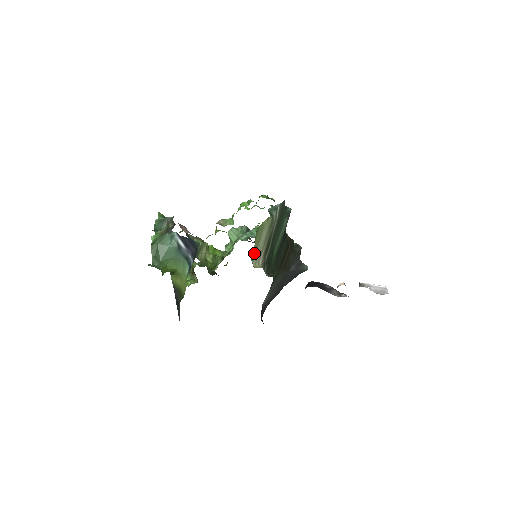
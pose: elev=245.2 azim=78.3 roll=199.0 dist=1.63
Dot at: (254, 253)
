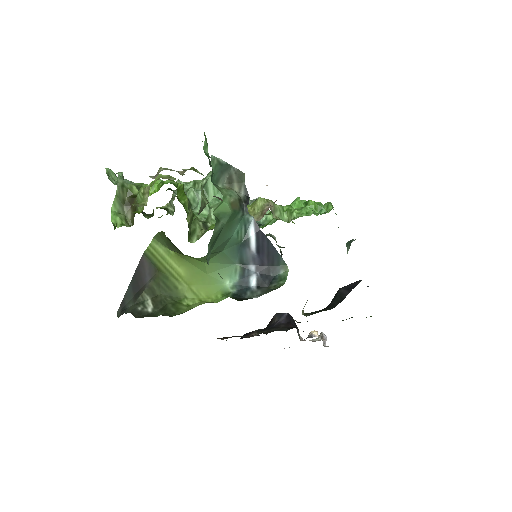
Dot at: occluded
